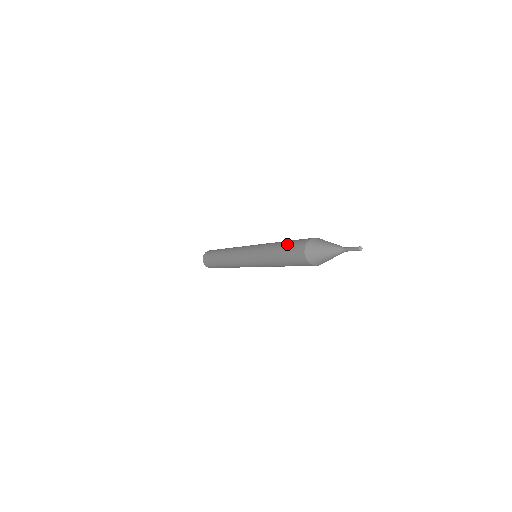
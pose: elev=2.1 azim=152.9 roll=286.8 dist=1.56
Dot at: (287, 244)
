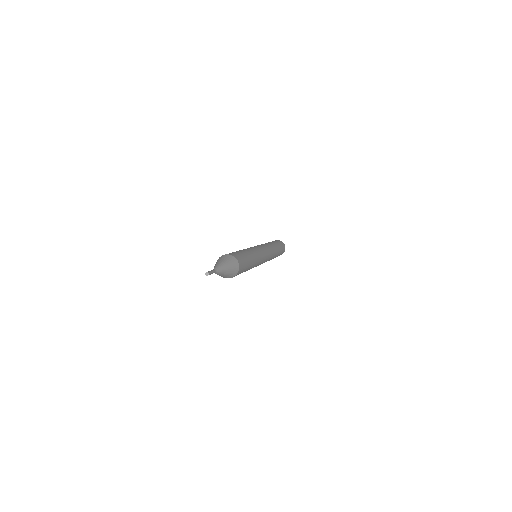
Dot at: (239, 251)
